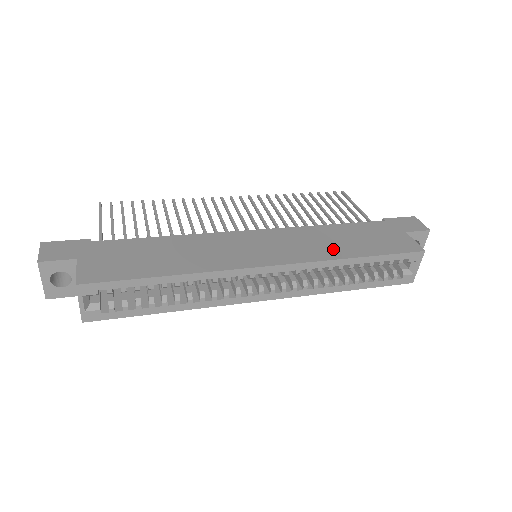
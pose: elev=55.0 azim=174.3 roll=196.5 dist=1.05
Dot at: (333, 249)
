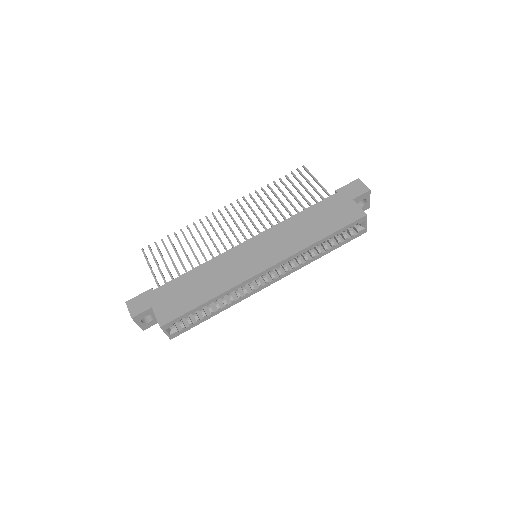
Dot at: (304, 238)
